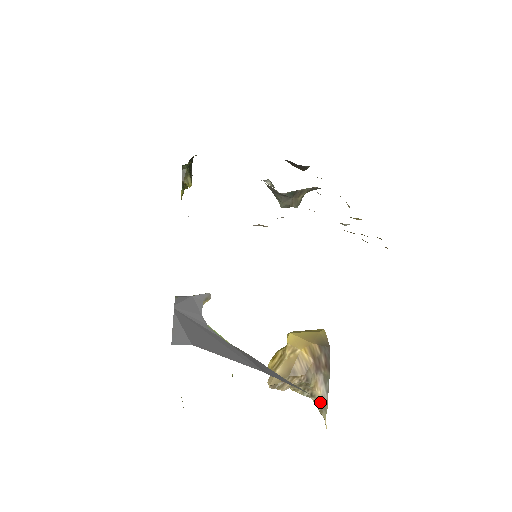
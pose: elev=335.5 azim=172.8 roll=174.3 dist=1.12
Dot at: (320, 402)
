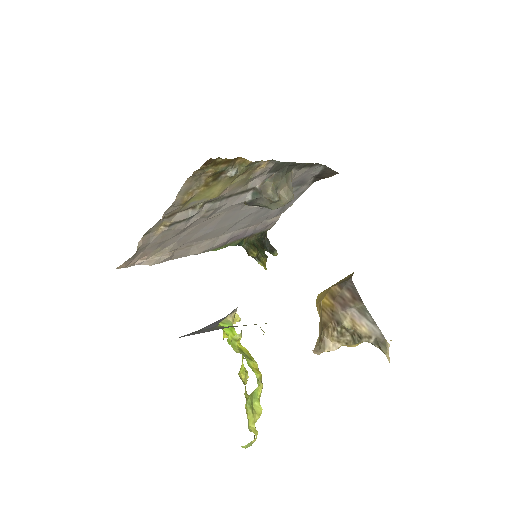
Dot at: (373, 339)
